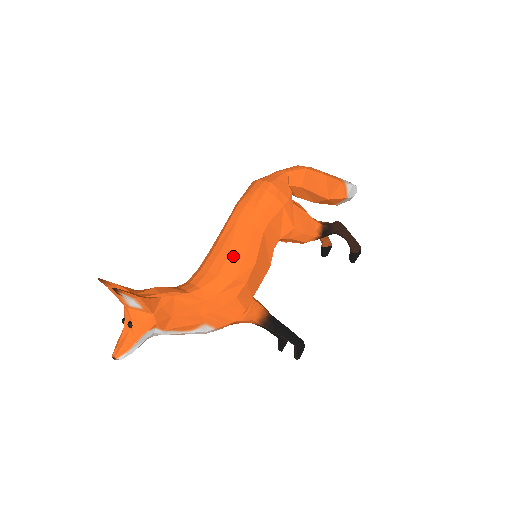
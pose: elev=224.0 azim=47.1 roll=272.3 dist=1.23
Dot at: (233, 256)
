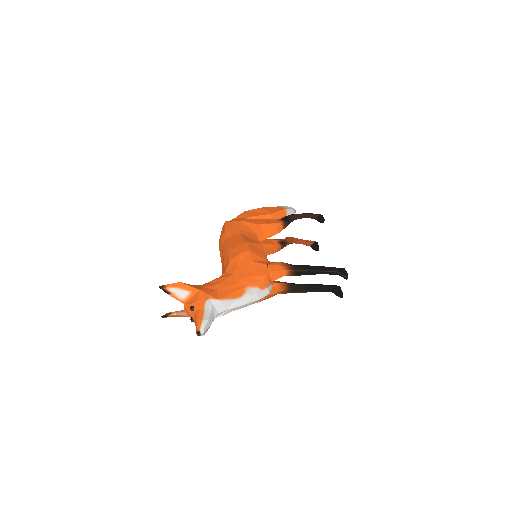
Dot at: (230, 250)
